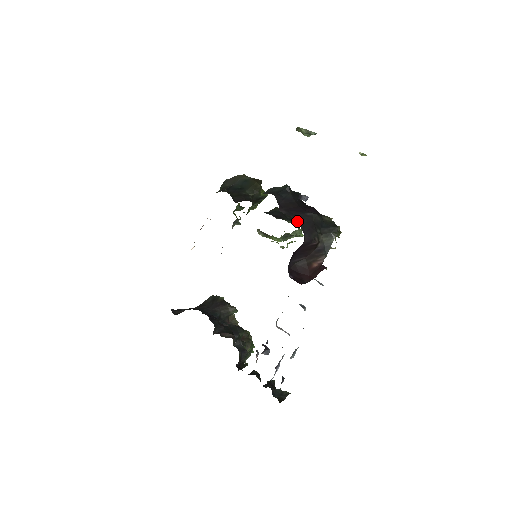
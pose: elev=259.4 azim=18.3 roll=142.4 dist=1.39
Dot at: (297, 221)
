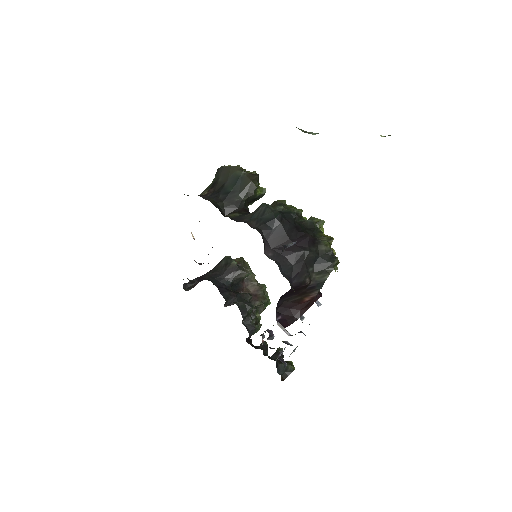
Dot at: (284, 268)
